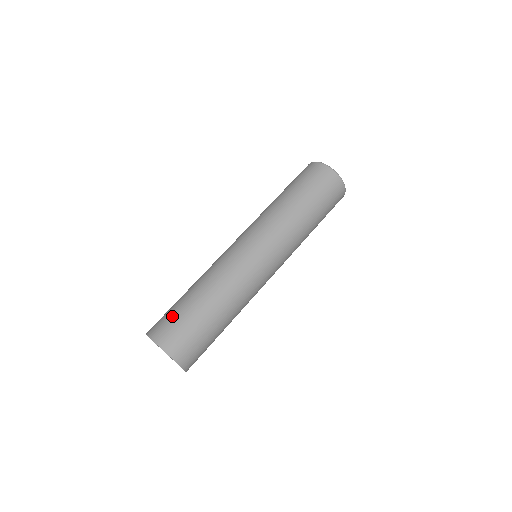
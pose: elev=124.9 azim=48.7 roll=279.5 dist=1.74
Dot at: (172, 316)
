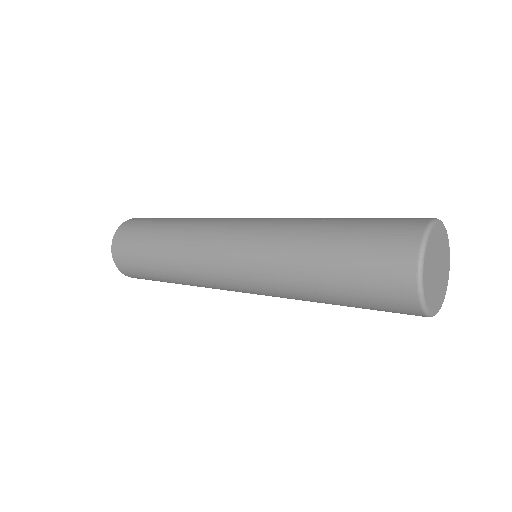
Dot at: (134, 236)
